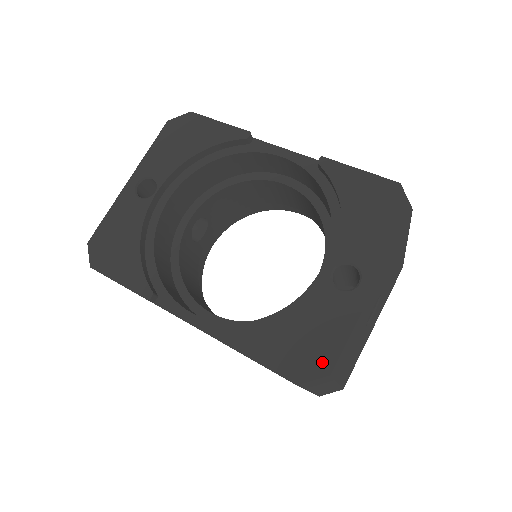
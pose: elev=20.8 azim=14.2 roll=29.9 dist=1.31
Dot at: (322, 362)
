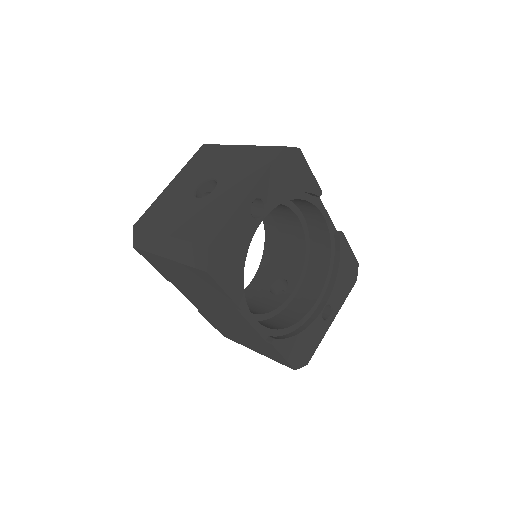
Dot at: (307, 358)
